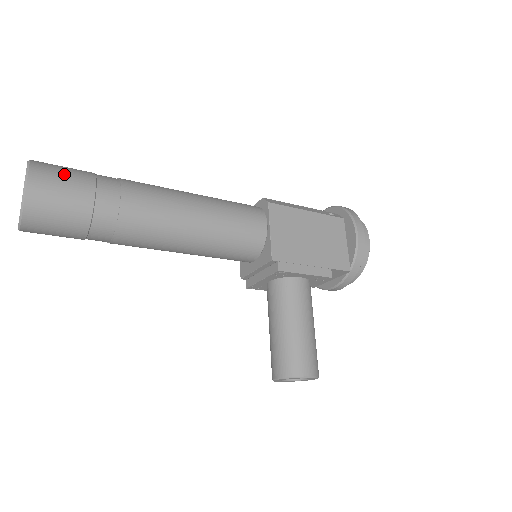
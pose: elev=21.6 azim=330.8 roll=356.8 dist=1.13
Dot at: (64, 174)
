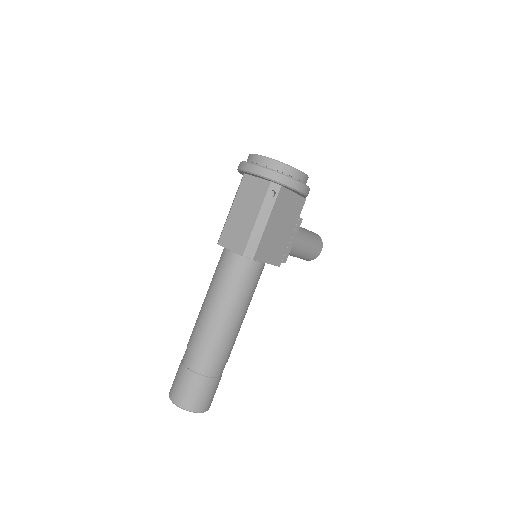
Dot at: (203, 395)
